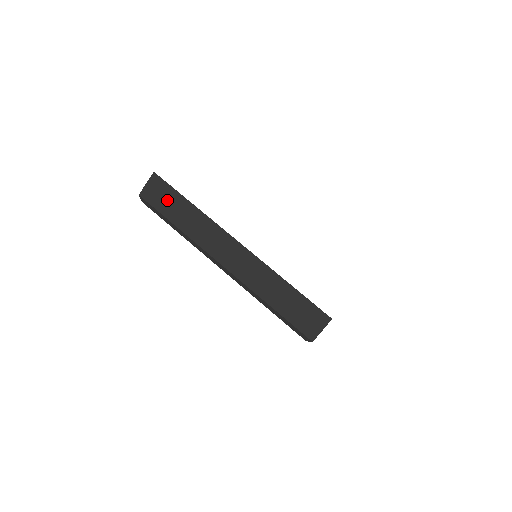
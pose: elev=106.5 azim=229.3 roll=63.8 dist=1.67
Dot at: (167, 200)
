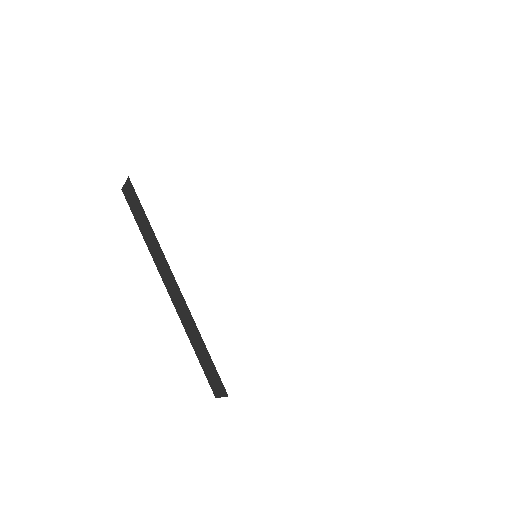
Dot at: (137, 209)
